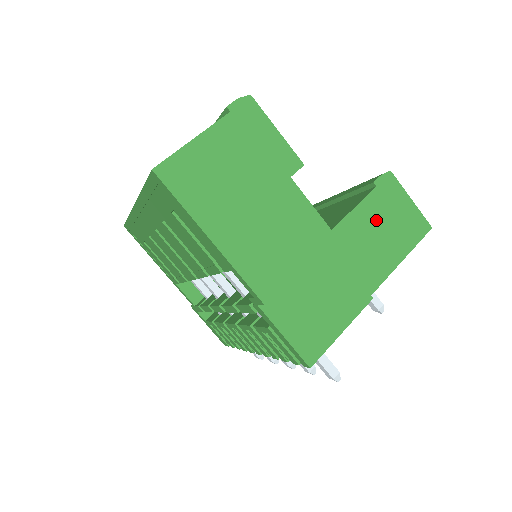
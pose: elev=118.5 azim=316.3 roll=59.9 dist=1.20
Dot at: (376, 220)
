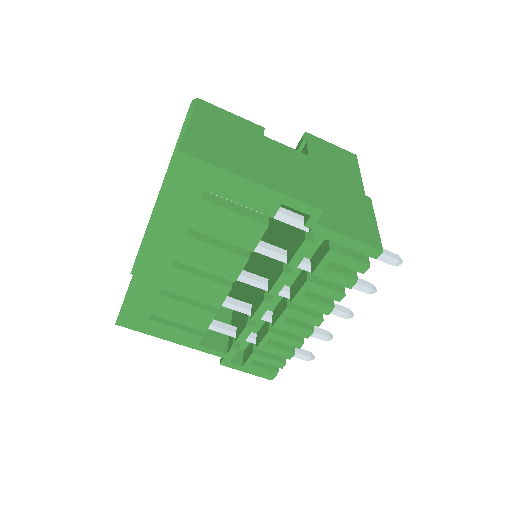
Dot at: (325, 159)
